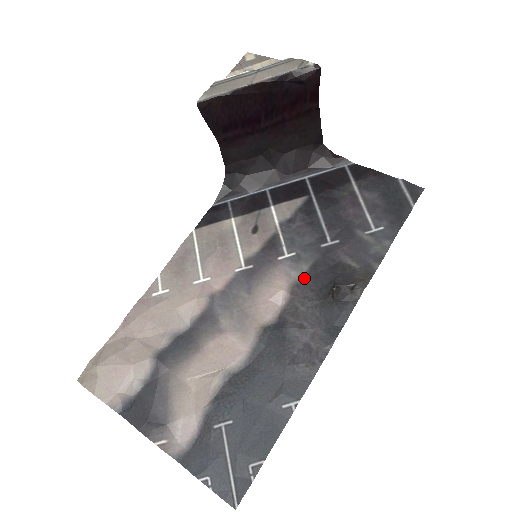
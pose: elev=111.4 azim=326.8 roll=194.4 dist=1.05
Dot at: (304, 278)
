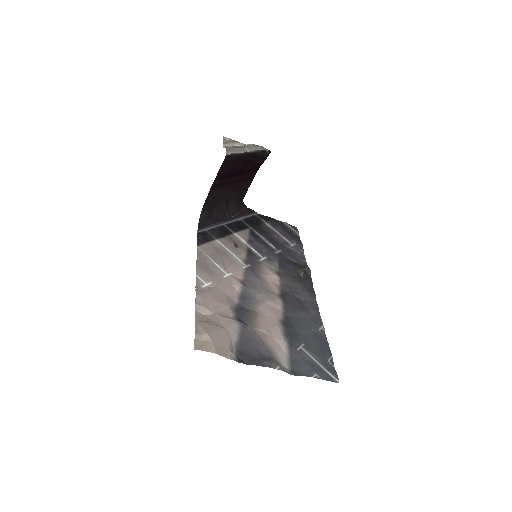
Dot at: (279, 269)
